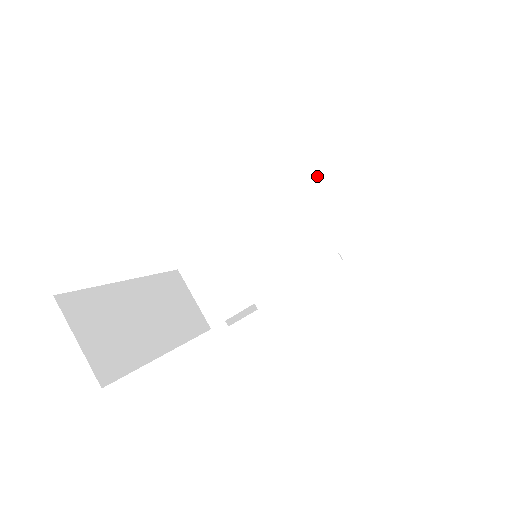
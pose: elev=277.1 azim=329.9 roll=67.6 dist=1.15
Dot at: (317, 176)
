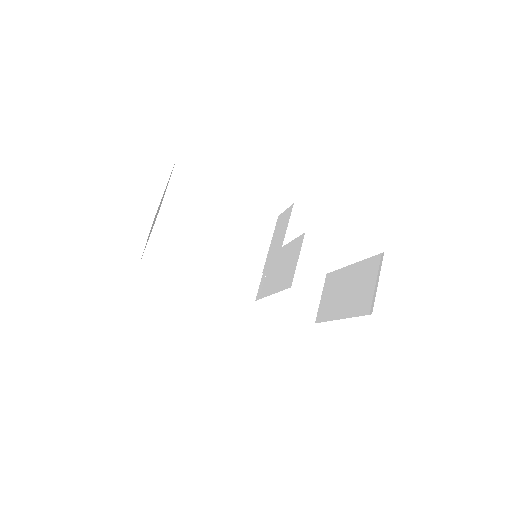
Dot at: (284, 216)
